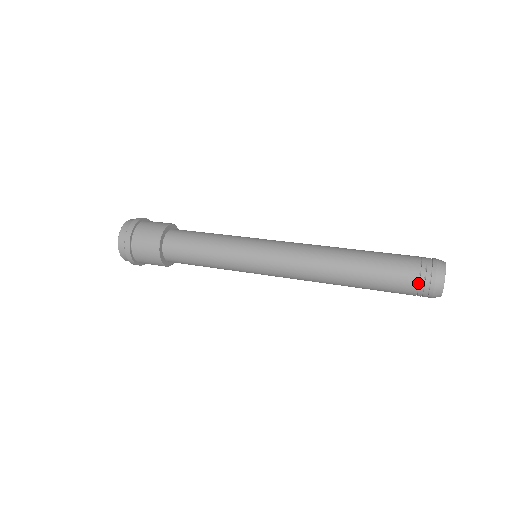
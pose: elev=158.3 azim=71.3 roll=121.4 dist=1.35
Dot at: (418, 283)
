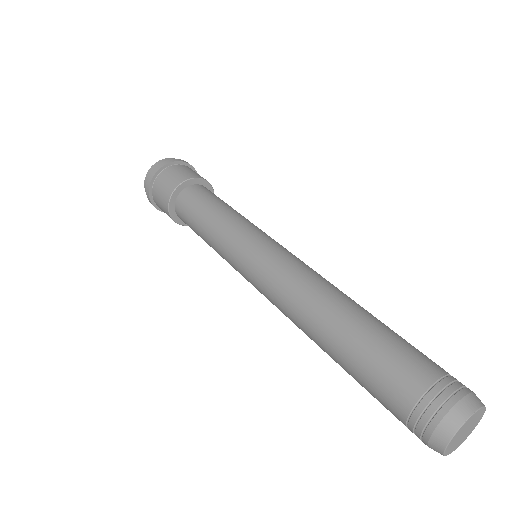
Dot at: (421, 396)
